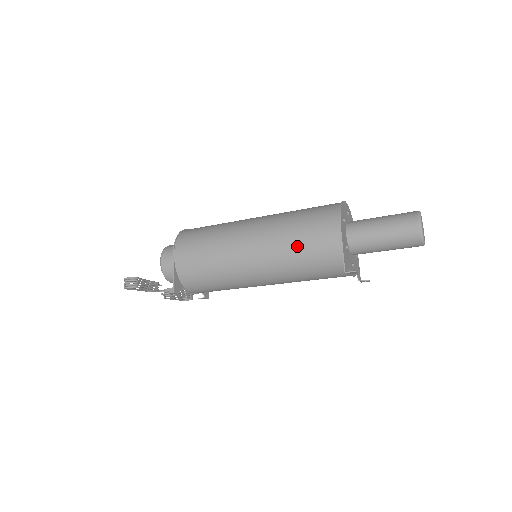
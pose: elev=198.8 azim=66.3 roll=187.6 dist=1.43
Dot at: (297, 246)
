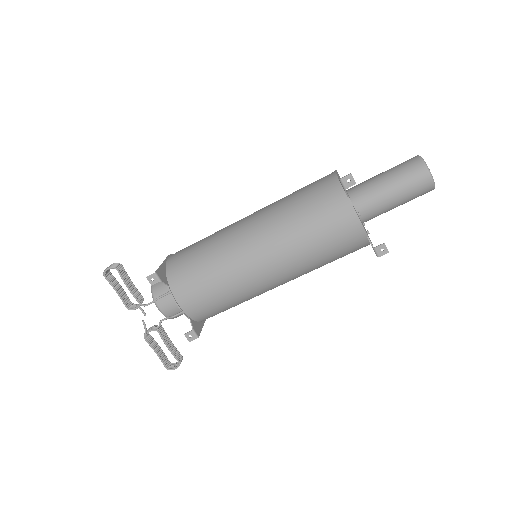
Dot at: (293, 197)
